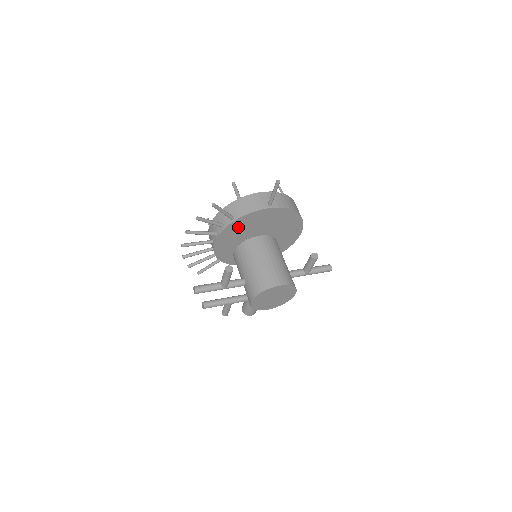
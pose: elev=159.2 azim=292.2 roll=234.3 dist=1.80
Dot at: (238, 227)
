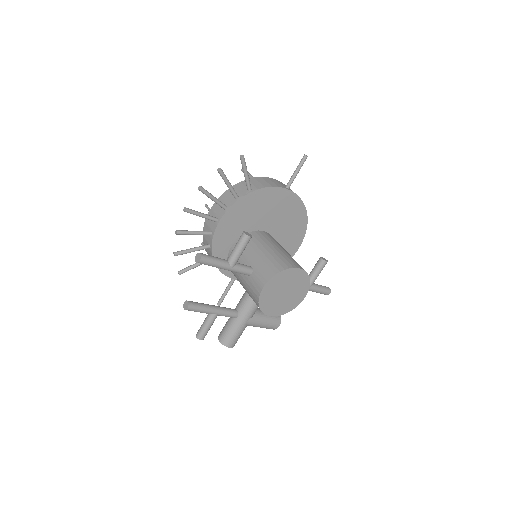
Dot at: (251, 205)
